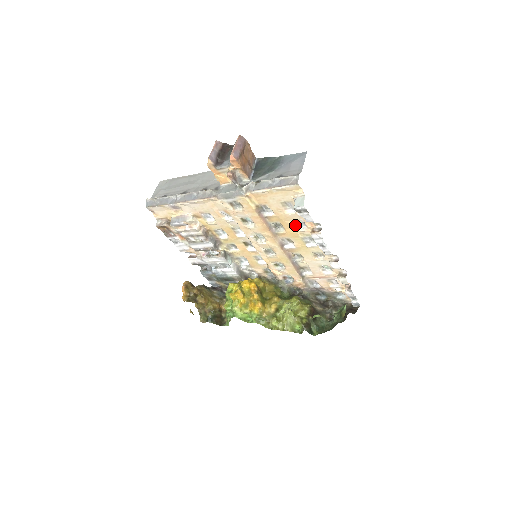
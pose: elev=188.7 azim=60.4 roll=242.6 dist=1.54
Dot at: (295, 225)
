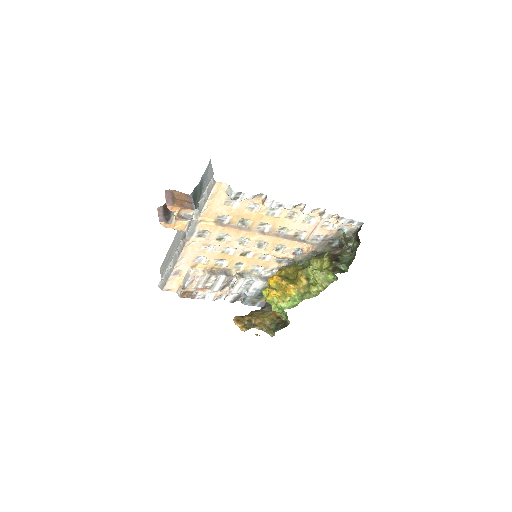
Dot at: (251, 210)
